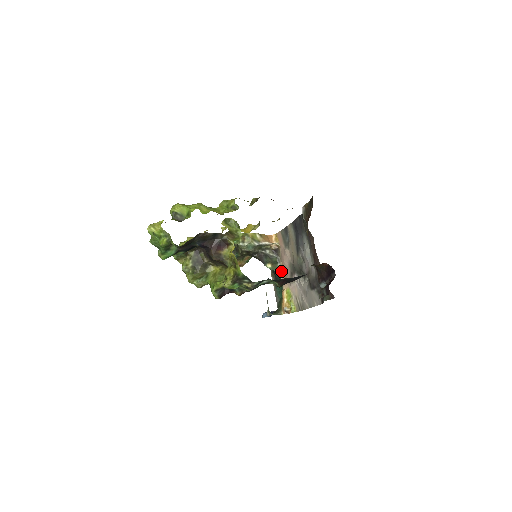
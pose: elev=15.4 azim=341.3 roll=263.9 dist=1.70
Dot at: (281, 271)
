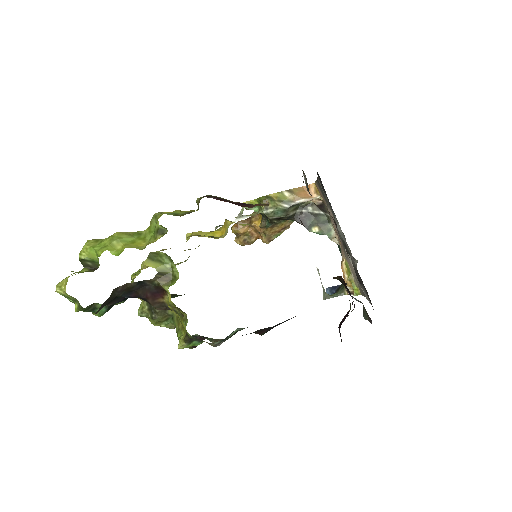
Dot at: (335, 233)
